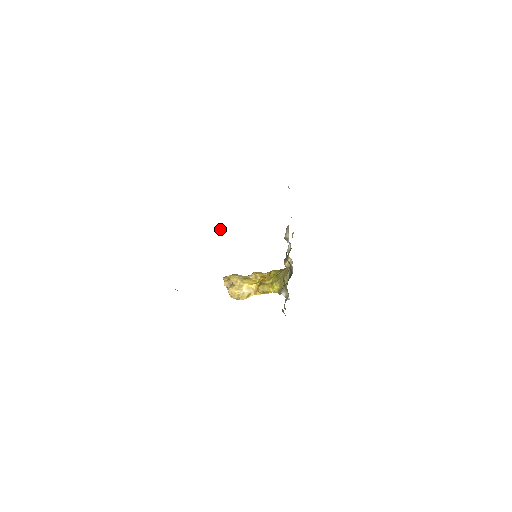
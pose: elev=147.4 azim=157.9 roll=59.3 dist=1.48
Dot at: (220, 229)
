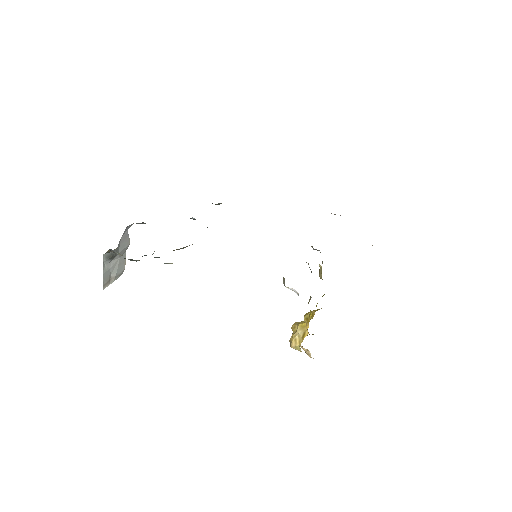
Dot at: occluded
